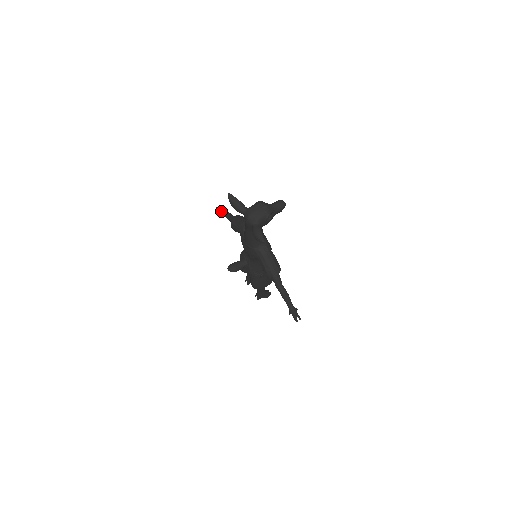
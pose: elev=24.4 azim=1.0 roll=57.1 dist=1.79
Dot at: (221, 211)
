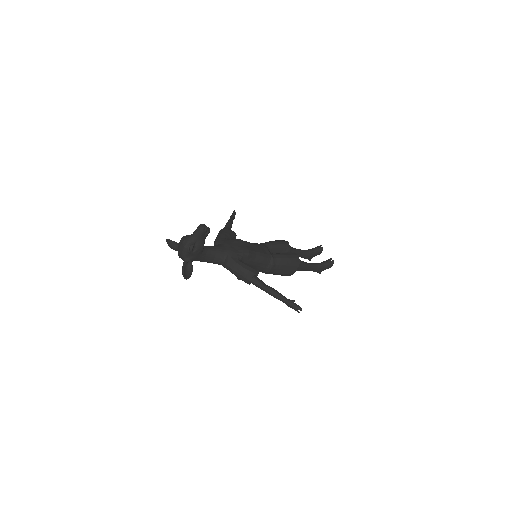
Dot at: occluded
